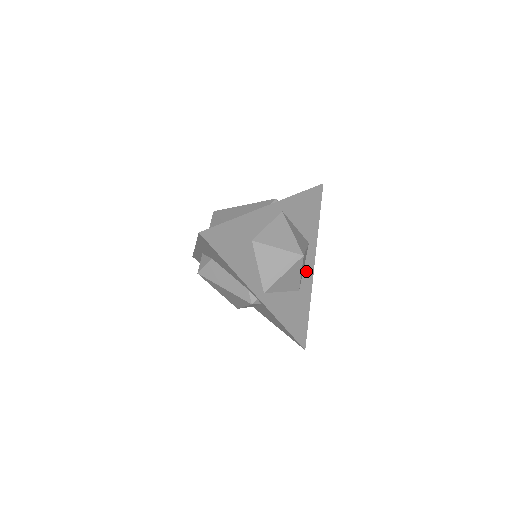
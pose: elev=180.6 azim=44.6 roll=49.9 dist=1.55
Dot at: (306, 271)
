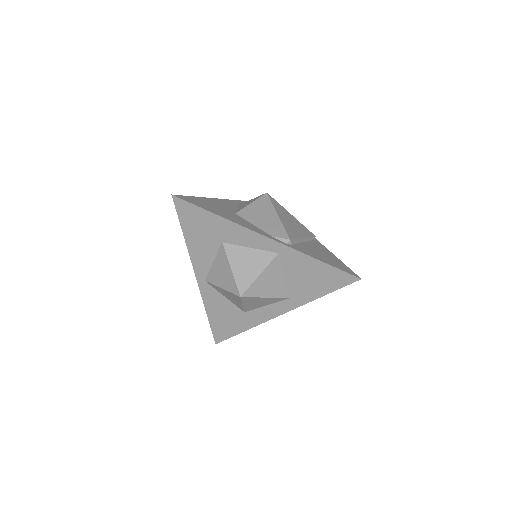
Dot at: (266, 310)
